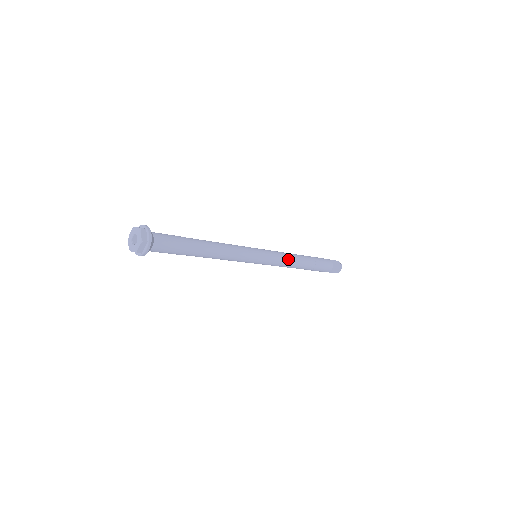
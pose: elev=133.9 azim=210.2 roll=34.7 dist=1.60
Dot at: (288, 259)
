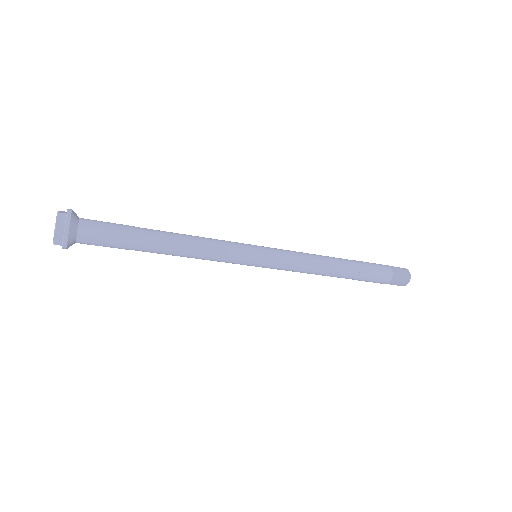
Dot at: (305, 271)
